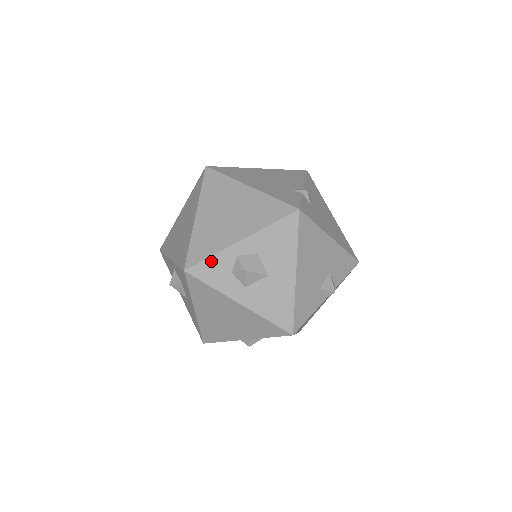
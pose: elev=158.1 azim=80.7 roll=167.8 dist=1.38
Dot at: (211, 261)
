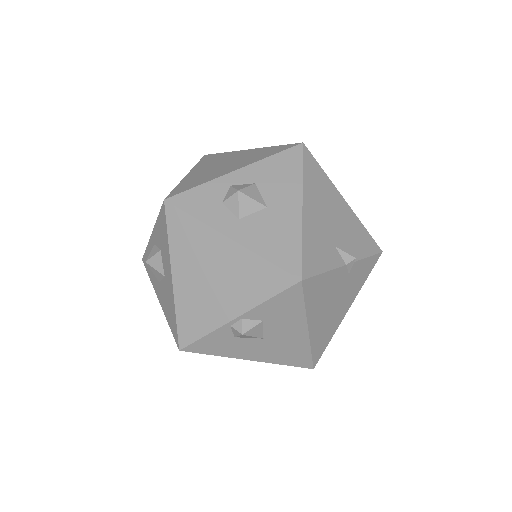
Dot at: (198, 190)
